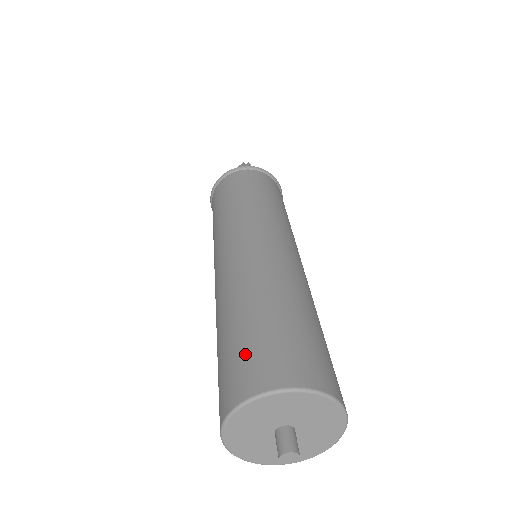
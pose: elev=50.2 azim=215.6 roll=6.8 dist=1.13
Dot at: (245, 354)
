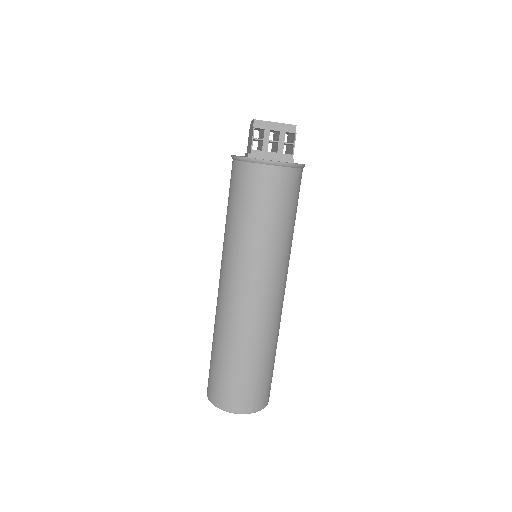
Dot at: (209, 371)
